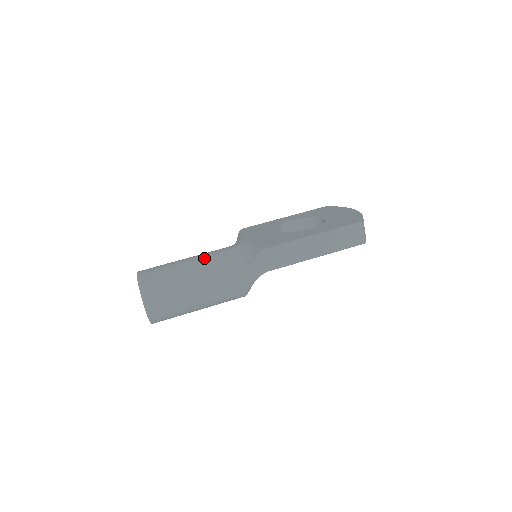
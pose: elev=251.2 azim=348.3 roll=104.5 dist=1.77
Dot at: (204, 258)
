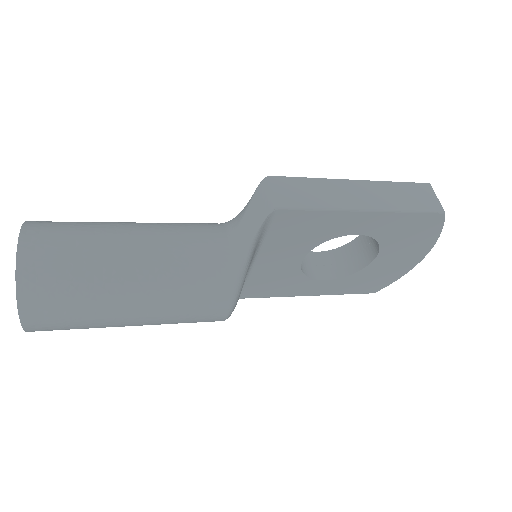
Dot at: occluded
